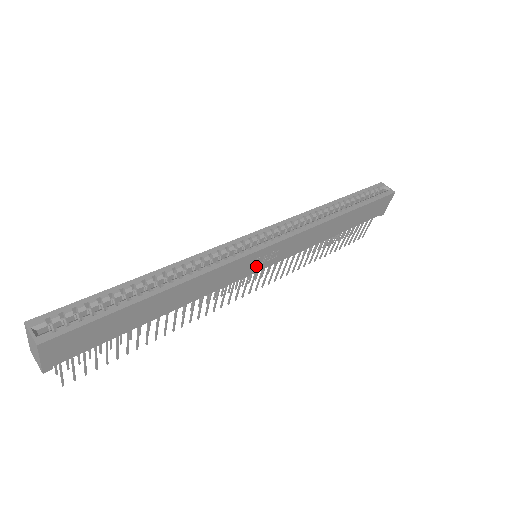
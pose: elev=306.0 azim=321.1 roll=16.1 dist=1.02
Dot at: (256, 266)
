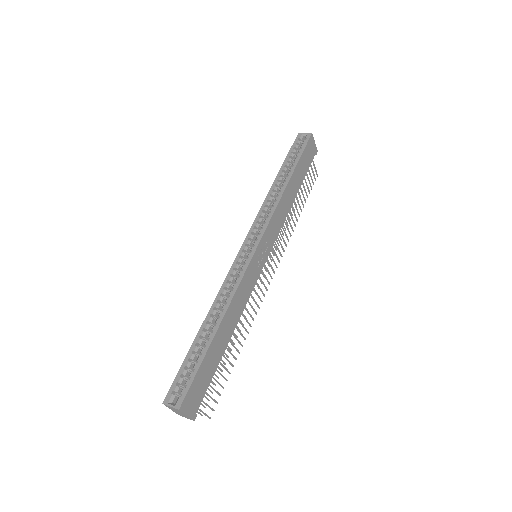
Dot at: (261, 263)
